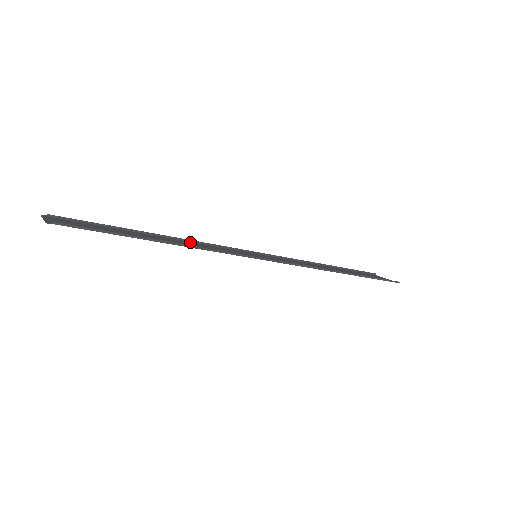
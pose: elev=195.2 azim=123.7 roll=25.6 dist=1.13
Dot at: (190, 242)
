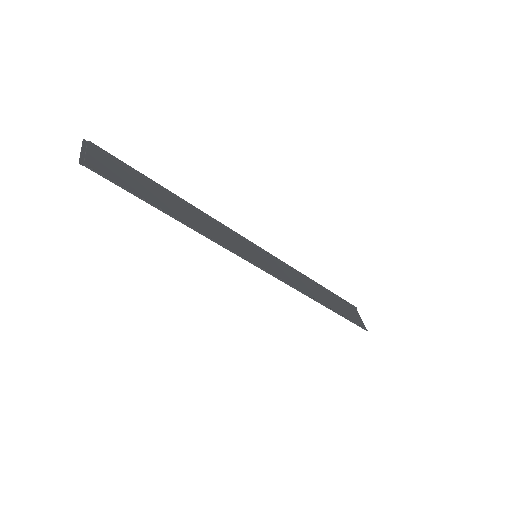
Dot at: (205, 217)
